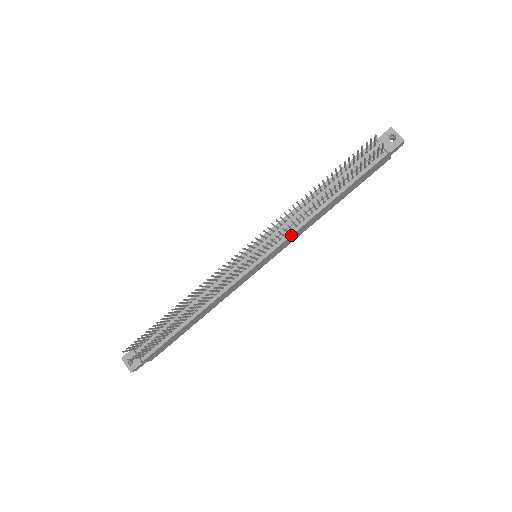
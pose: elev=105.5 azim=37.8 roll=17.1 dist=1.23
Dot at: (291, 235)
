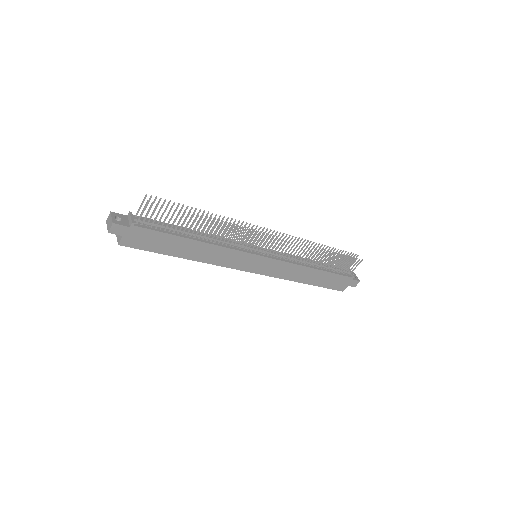
Dot at: (288, 262)
